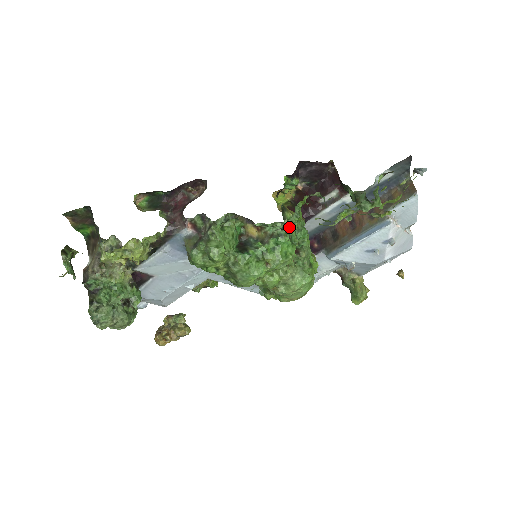
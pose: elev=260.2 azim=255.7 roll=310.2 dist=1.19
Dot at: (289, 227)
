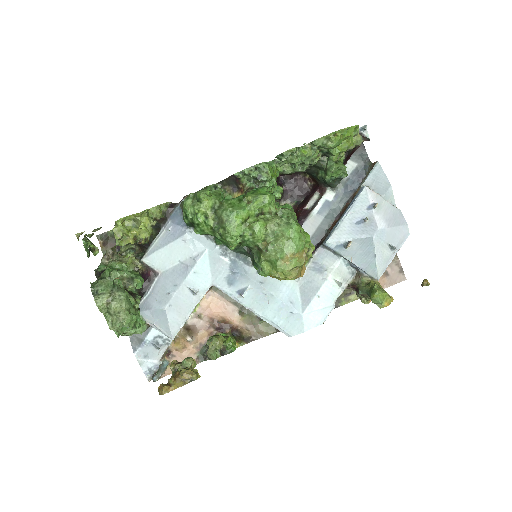
Dot at: (264, 175)
